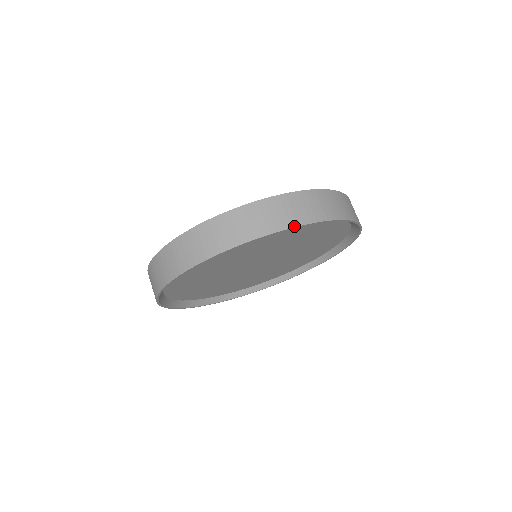
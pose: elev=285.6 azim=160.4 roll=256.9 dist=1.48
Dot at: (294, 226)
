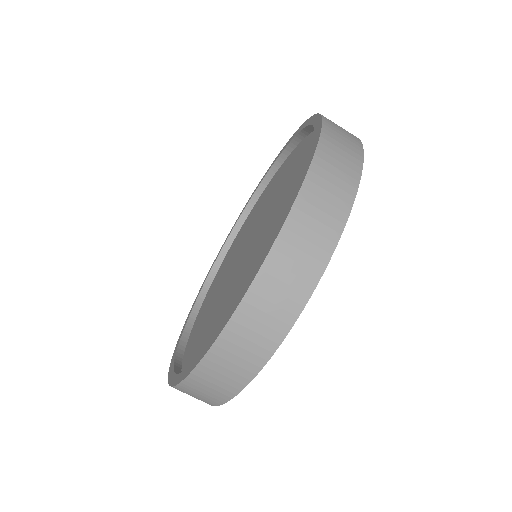
Dot at: (233, 396)
